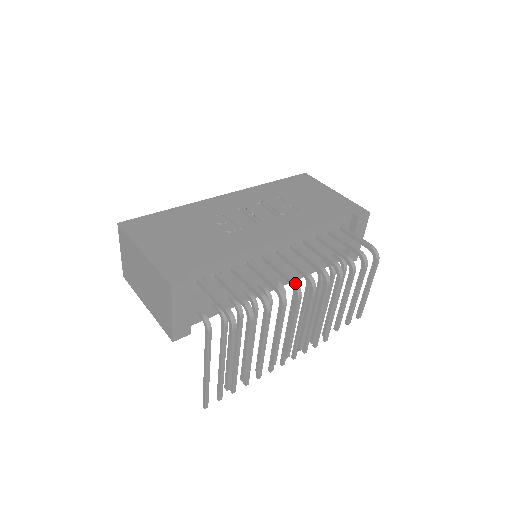
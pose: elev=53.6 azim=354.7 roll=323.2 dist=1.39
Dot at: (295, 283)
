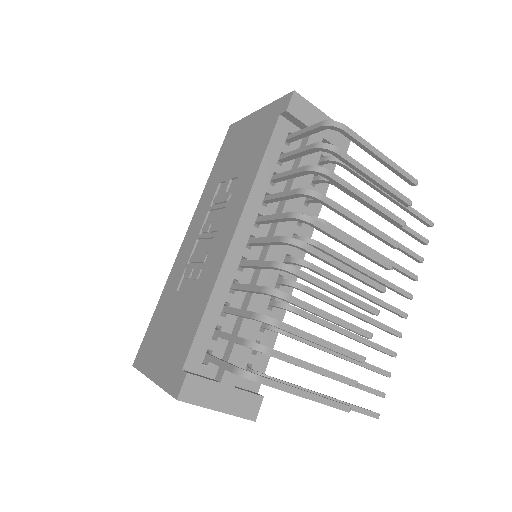
Dot at: (275, 265)
